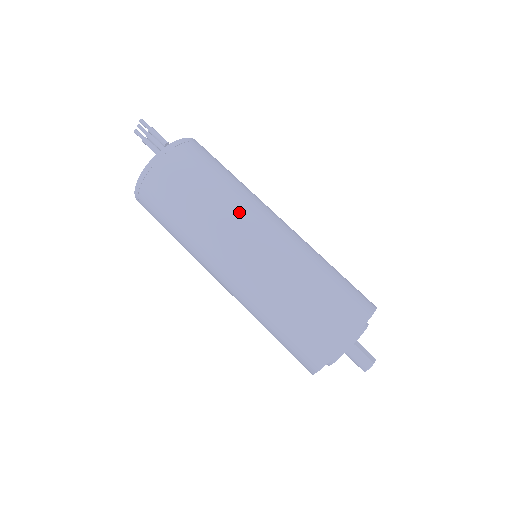
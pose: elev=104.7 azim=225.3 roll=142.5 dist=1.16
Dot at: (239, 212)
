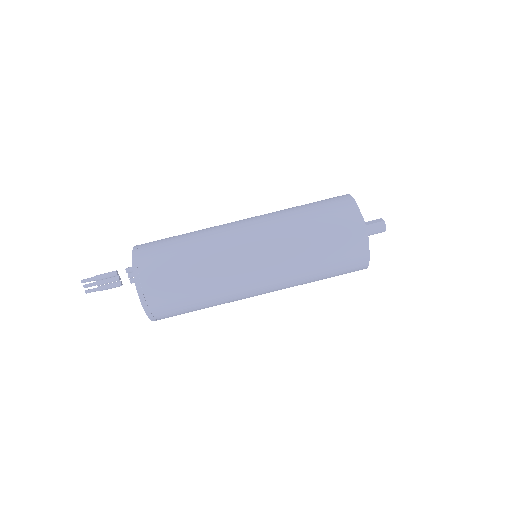
Dot at: (222, 245)
